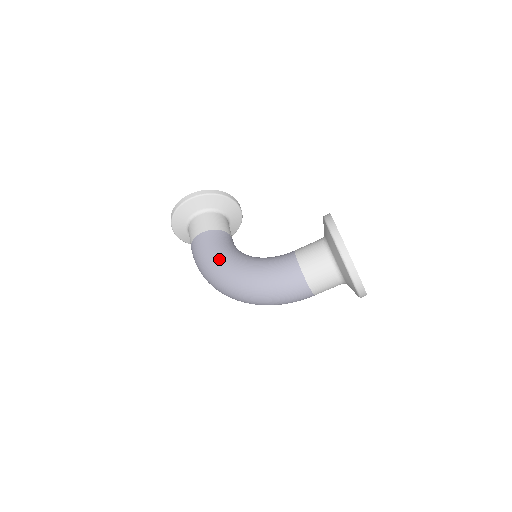
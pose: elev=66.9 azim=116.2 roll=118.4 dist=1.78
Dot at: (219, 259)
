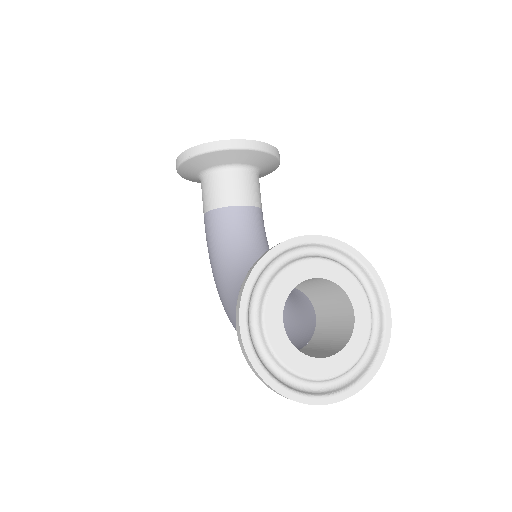
Dot at: (212, 270)
